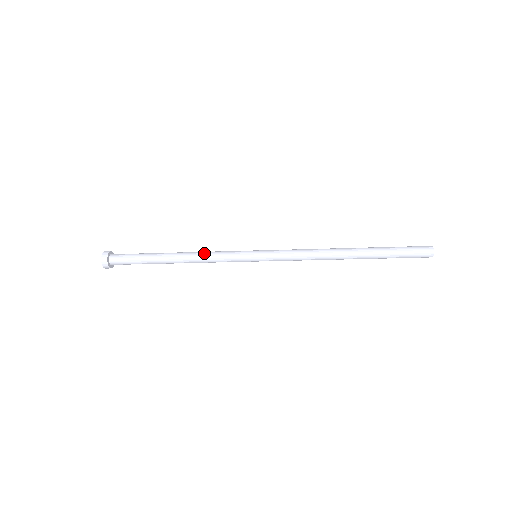
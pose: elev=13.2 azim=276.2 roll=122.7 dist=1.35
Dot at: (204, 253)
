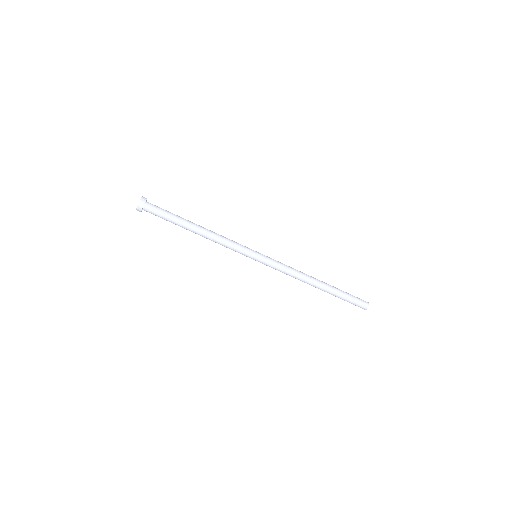
Dot at: (221, 235)
